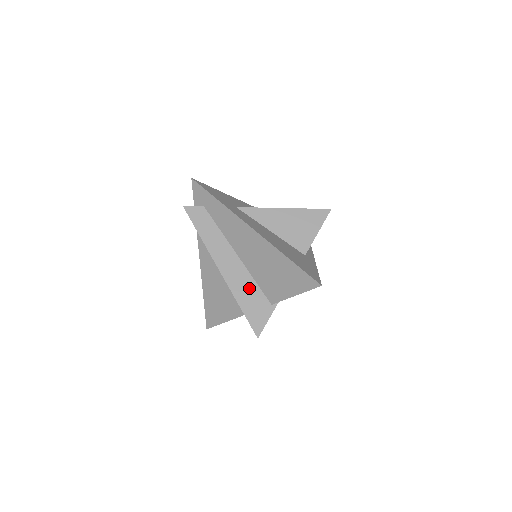
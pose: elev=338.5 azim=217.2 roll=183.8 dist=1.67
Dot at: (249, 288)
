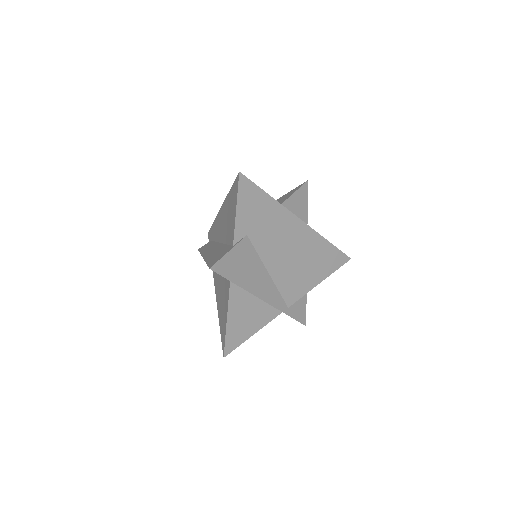
Dot at: (220, 250)
